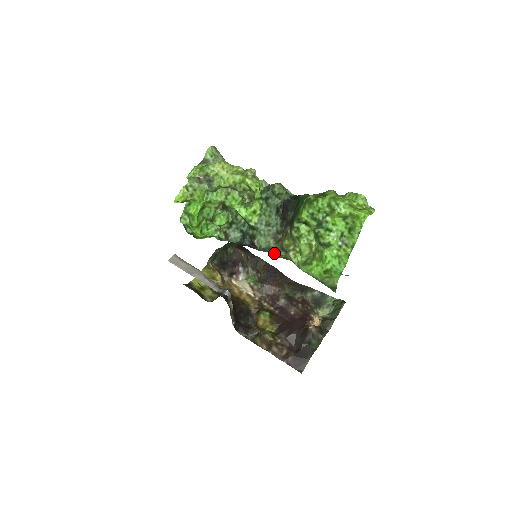
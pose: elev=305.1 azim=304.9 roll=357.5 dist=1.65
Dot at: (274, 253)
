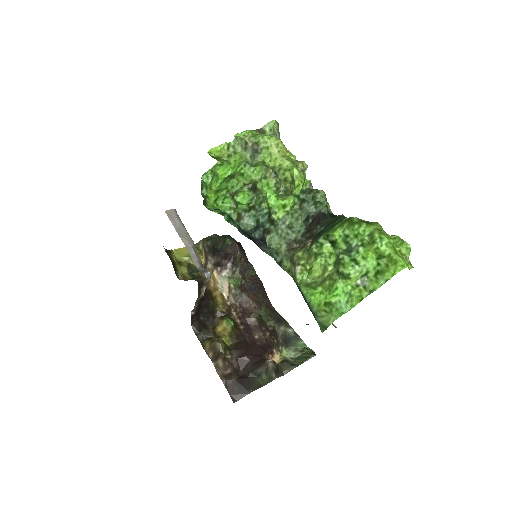
Dot at: (279, 260)
